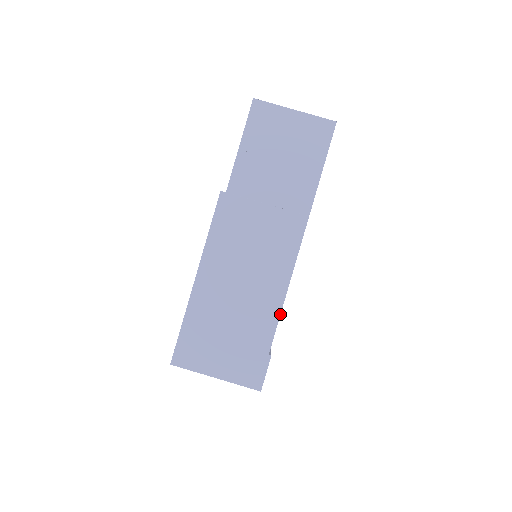
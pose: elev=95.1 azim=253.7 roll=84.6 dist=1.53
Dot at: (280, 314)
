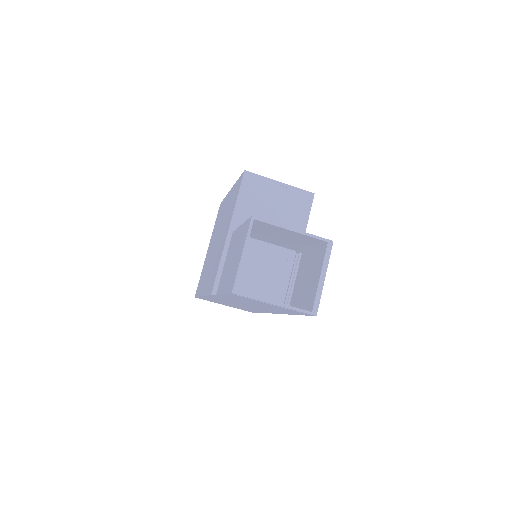
Dot at: occluded
